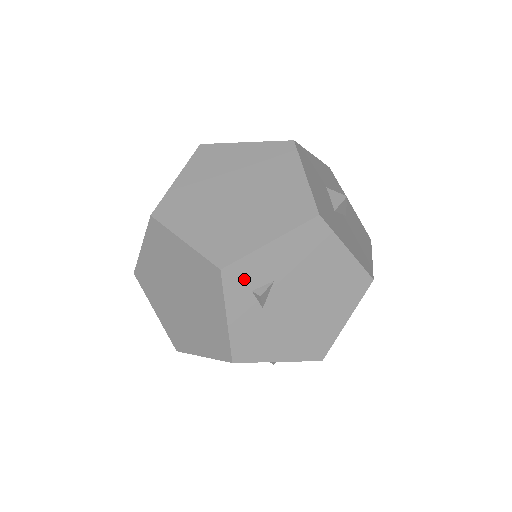
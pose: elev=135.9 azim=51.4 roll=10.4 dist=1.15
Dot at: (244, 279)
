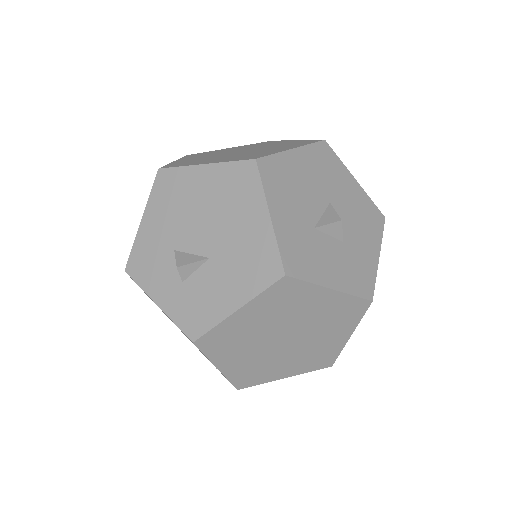
Dot at: occluded
